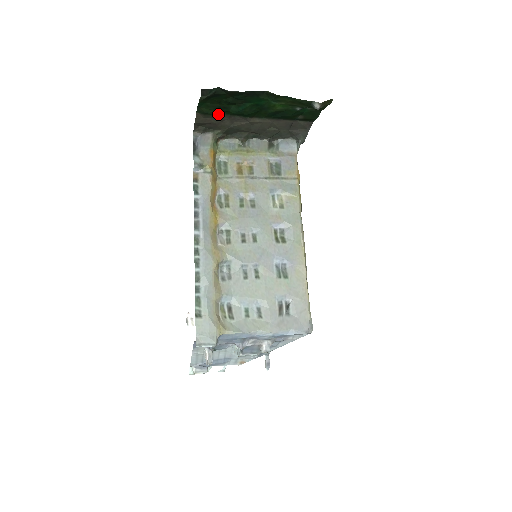
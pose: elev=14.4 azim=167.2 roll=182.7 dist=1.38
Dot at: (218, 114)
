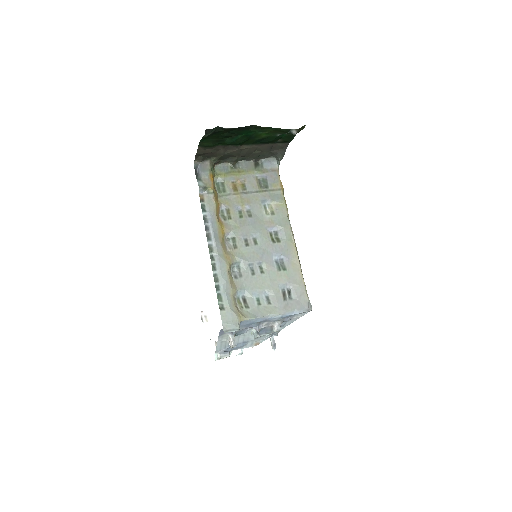
Dot at: (215, 146)
